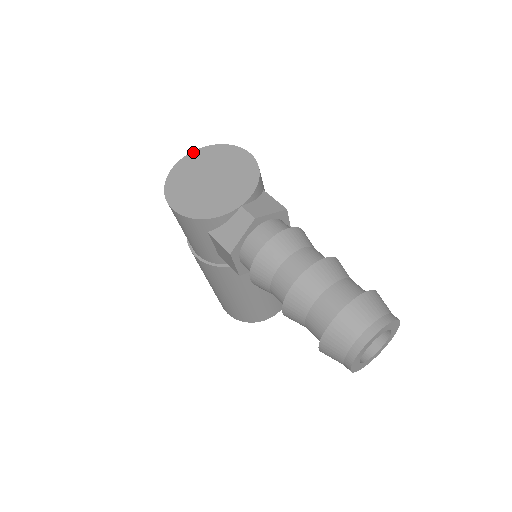
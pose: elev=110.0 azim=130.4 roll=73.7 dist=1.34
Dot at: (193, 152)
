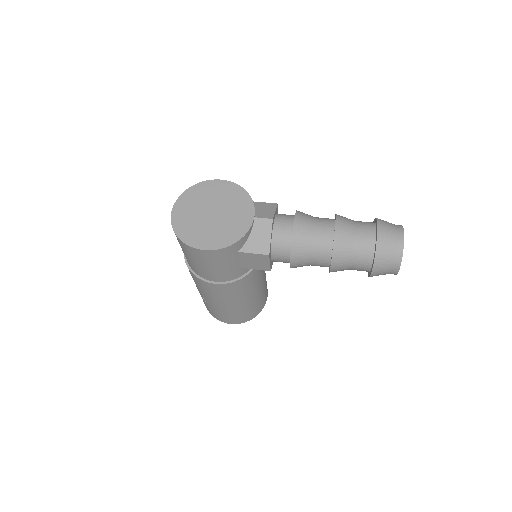
Dot at: (176, 203)
